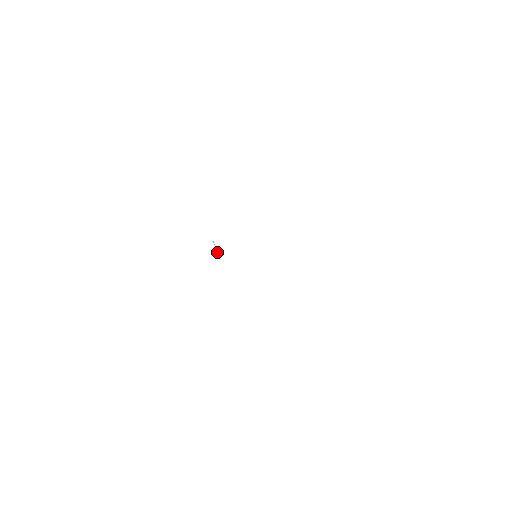
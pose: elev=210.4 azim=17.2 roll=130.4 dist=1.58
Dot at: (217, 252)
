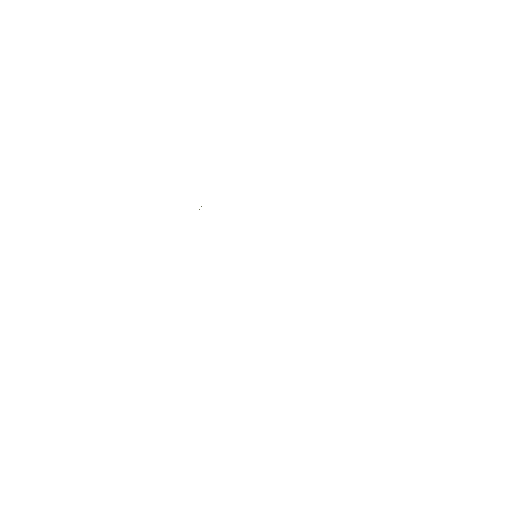
Dot at: occluded
